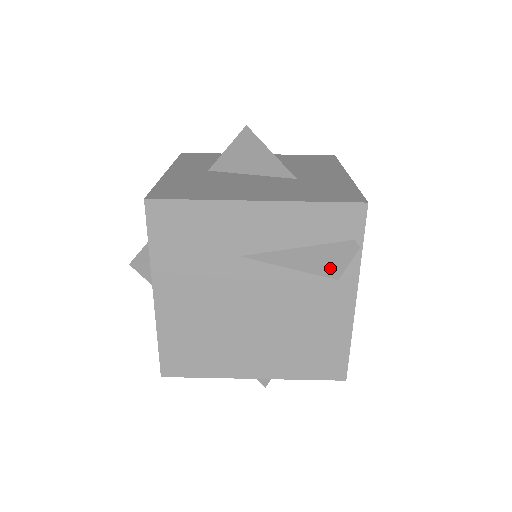
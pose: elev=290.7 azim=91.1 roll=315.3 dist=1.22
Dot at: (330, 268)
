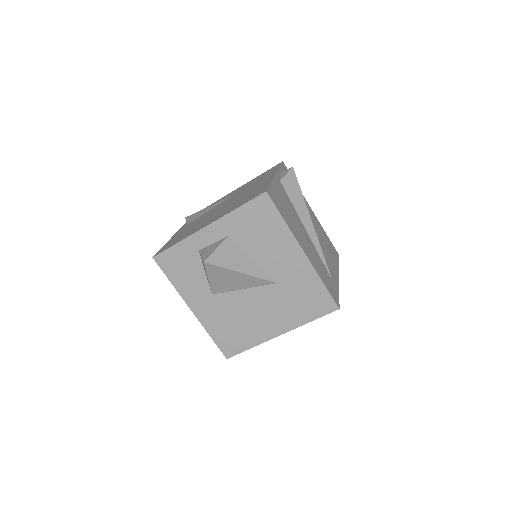
Dot at: occluded
